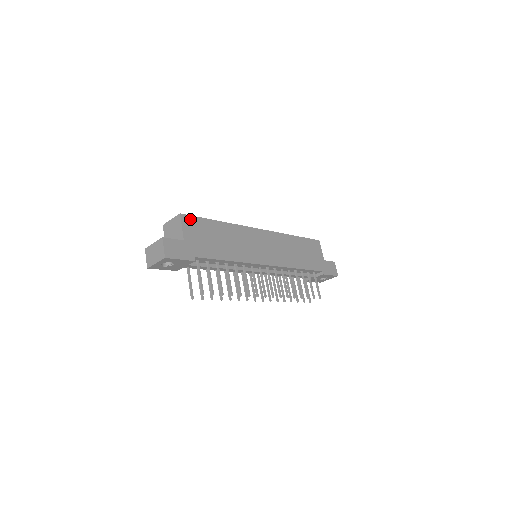
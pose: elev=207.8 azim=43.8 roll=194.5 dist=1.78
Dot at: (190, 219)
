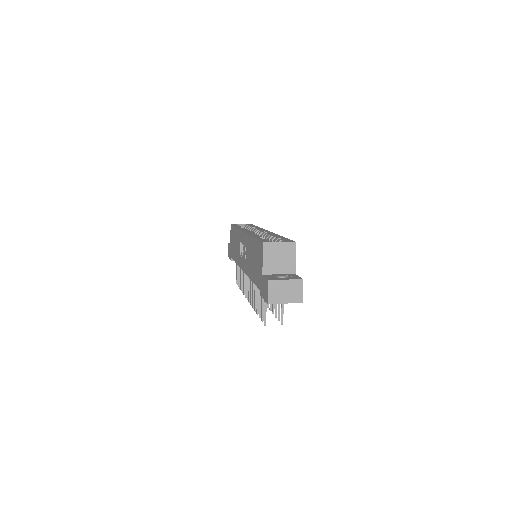
Dot at: occluded
